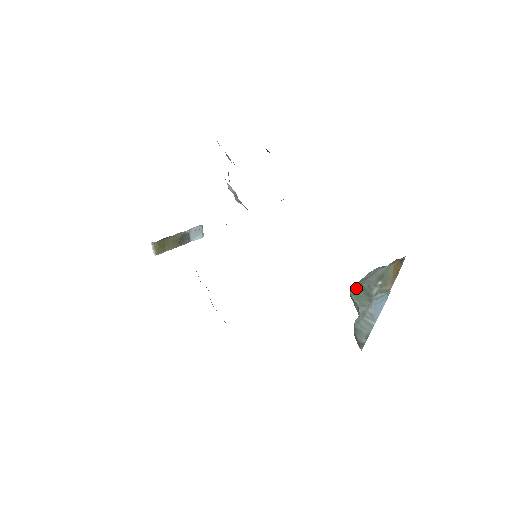
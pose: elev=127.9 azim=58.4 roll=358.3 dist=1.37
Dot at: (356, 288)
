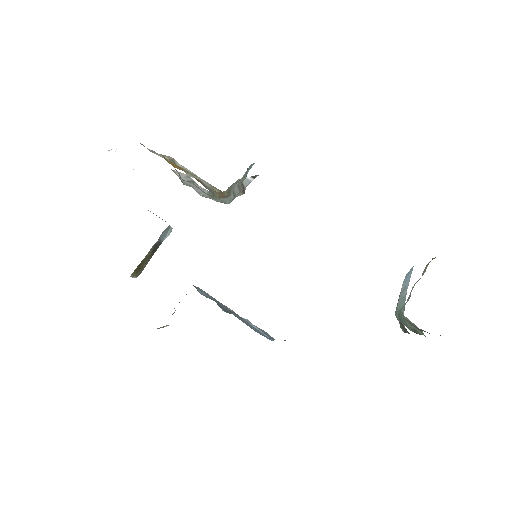
Dot at: occluded
